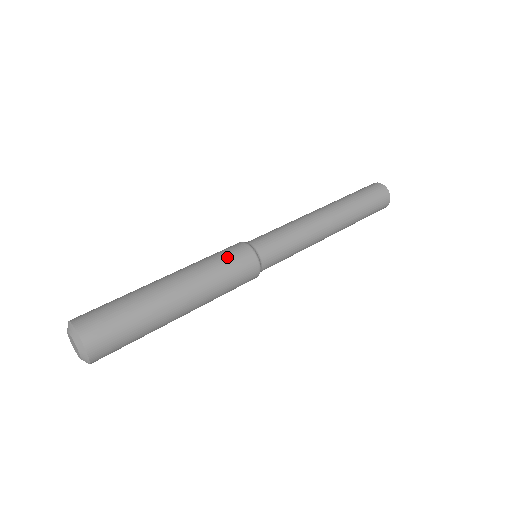
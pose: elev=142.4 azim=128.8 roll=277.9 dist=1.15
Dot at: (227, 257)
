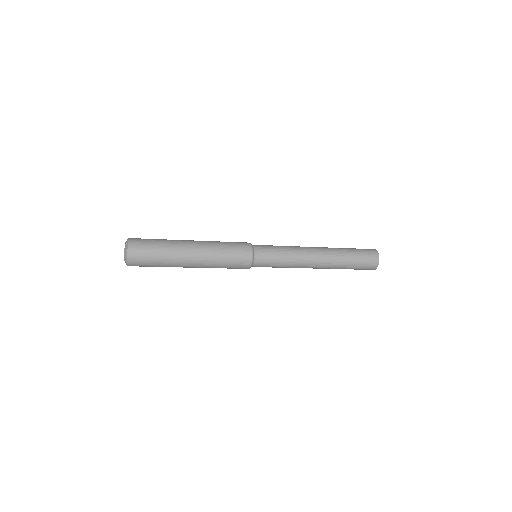
Dot at: occluded
